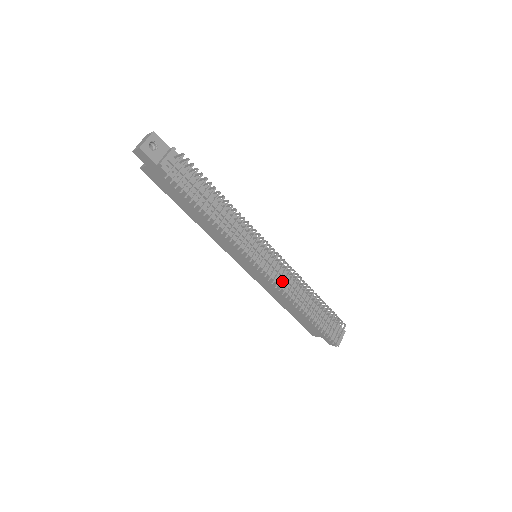
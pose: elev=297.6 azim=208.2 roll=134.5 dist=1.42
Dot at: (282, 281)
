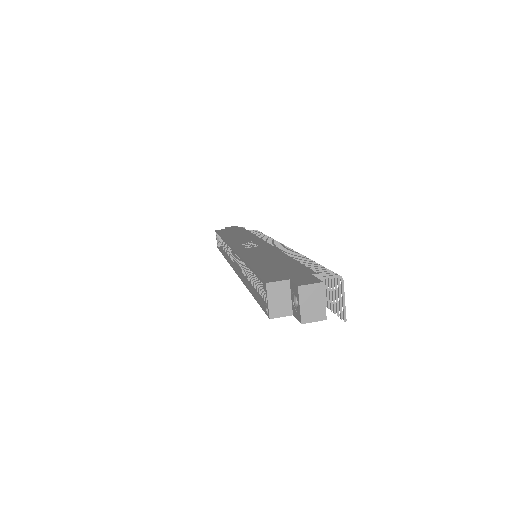
Dot at: occluded
